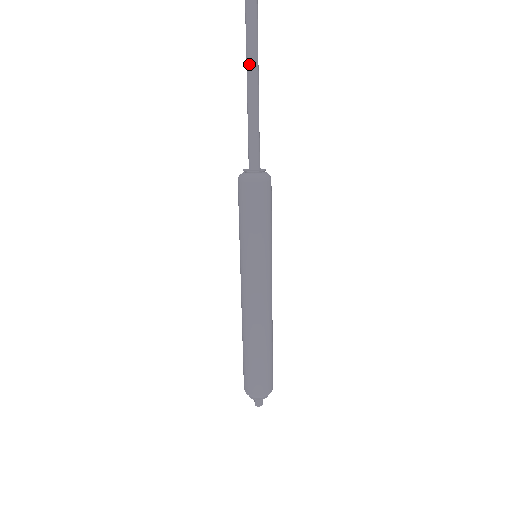
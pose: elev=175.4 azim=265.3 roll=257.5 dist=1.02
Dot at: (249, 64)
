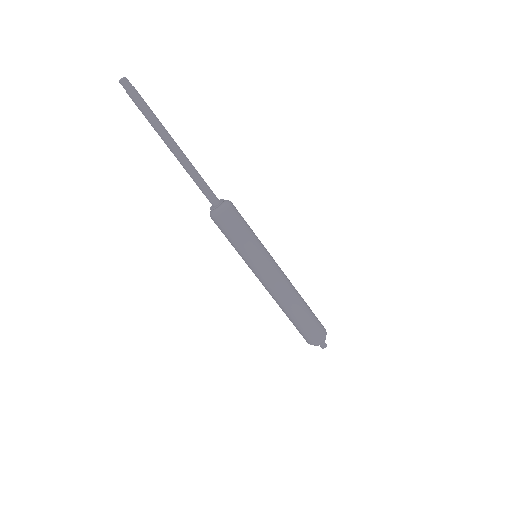
Dot at: (166, 144)
